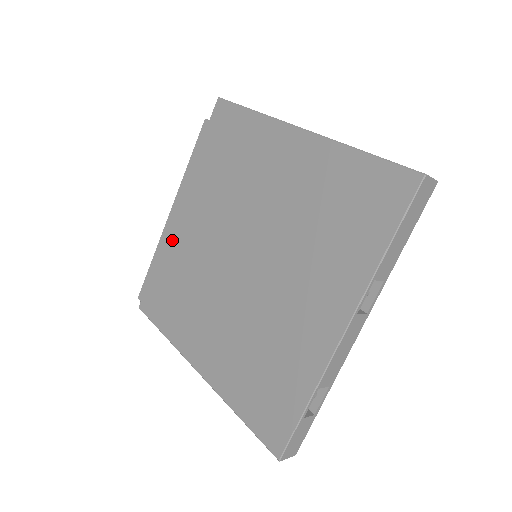
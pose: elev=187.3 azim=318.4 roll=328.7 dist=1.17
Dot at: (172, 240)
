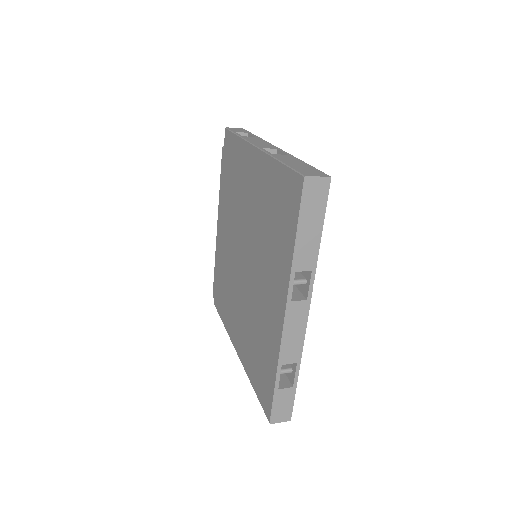
Dot at: (219, 248)
